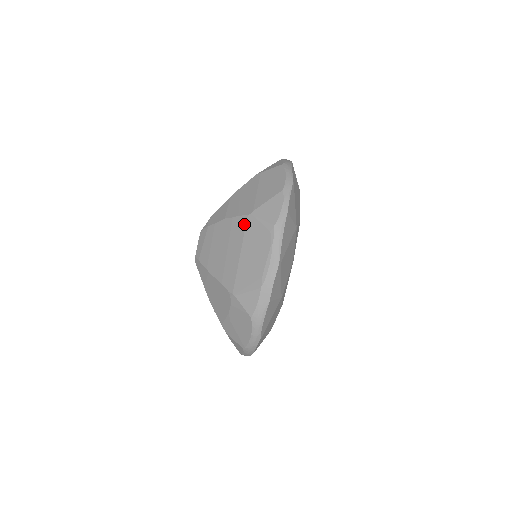
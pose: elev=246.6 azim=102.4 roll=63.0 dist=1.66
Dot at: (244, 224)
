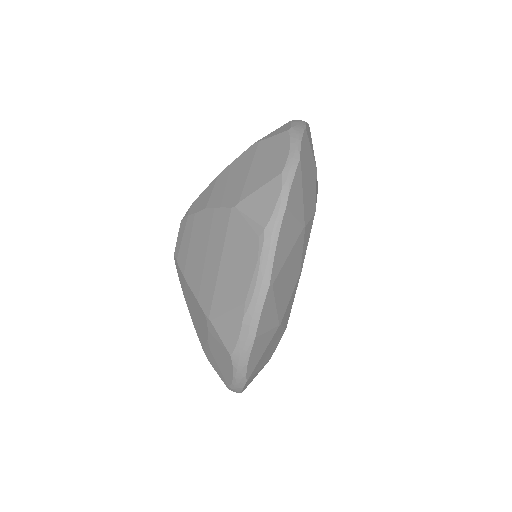
Dot at: (226, 221)
